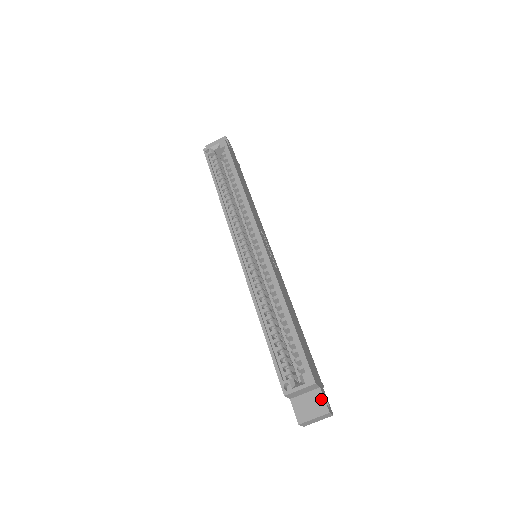
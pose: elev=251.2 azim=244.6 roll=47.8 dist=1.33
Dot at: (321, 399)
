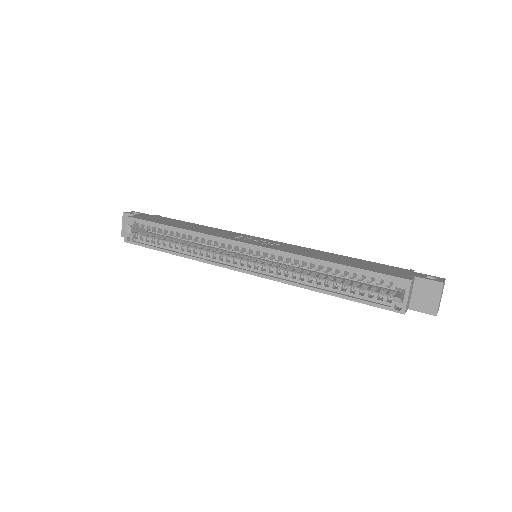
Dot at: (426, 282)
